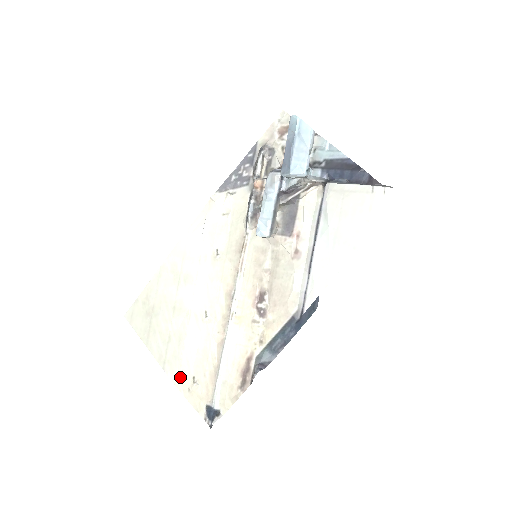
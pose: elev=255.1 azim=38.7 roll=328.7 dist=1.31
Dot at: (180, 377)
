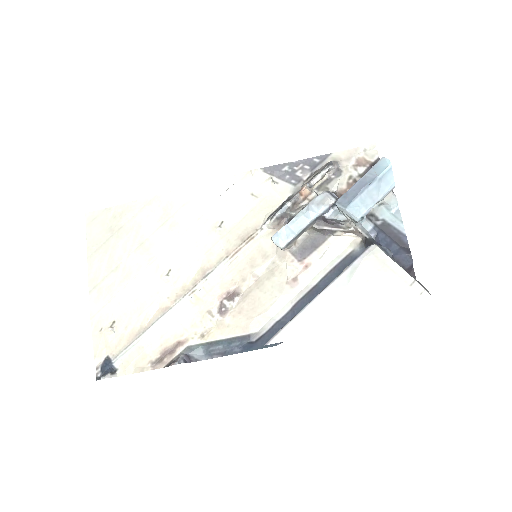
Dot at: (101, 312)
